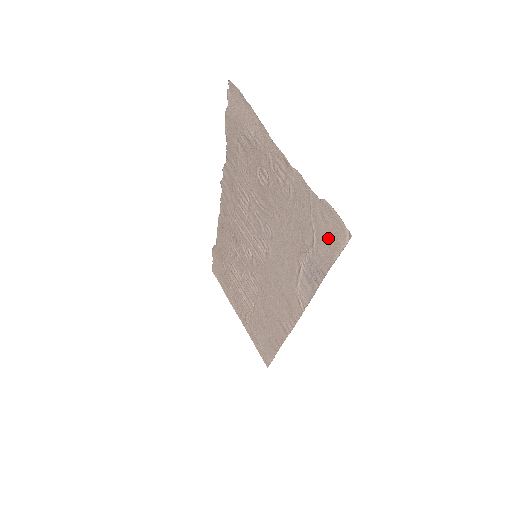
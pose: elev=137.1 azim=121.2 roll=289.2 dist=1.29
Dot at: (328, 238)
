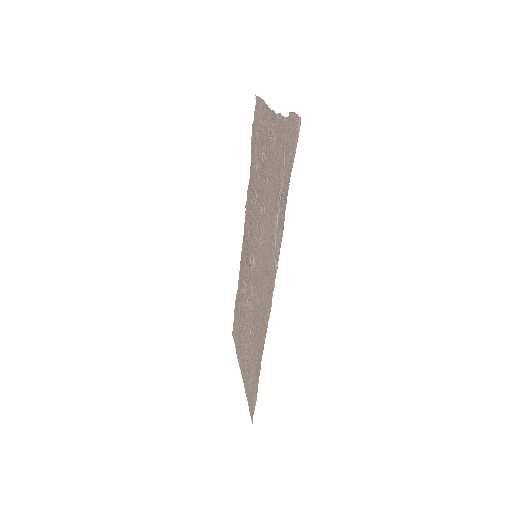
Dot at: (290, 148)
